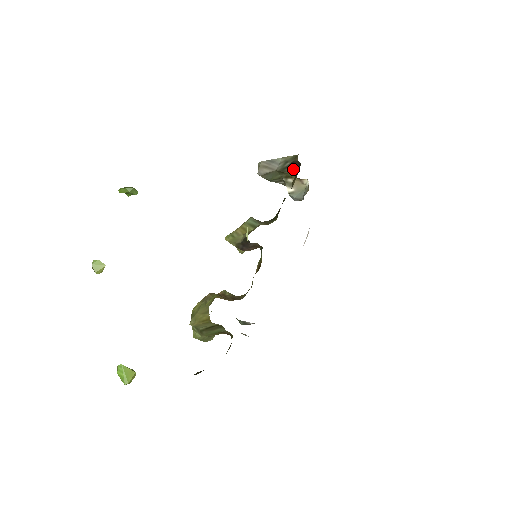
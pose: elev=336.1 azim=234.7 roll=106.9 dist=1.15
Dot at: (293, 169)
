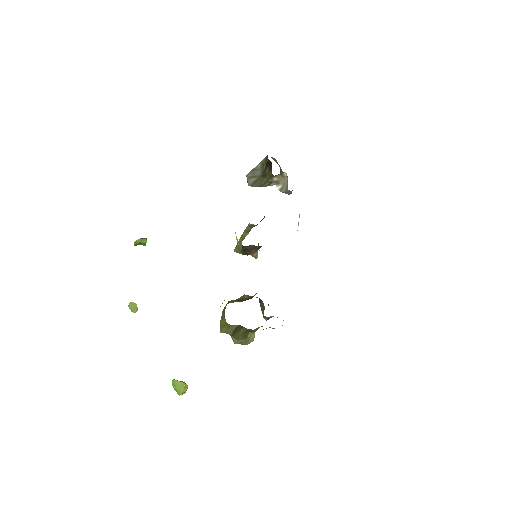
Dot at: (270, 169)
